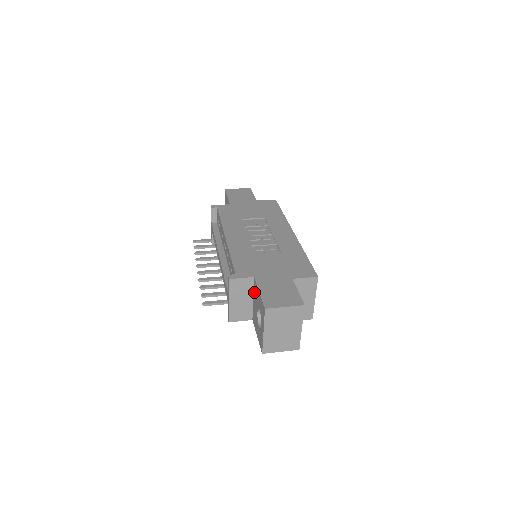
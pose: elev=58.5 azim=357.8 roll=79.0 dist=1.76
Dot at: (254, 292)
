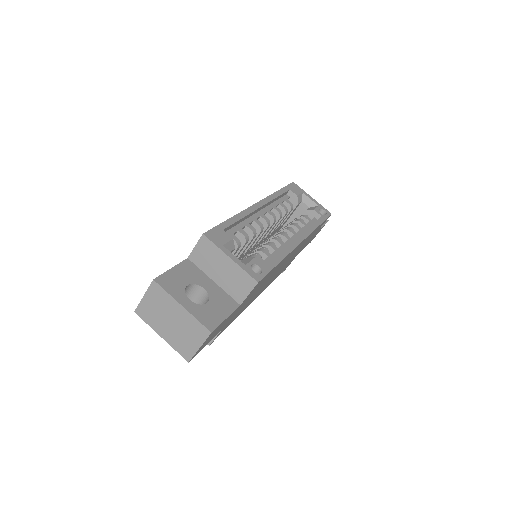
Dot at: occluded
